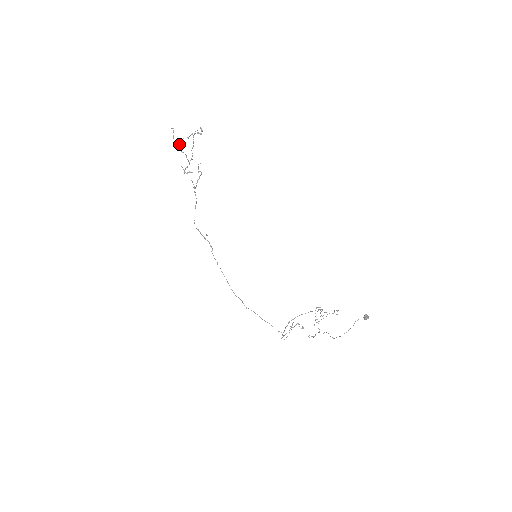
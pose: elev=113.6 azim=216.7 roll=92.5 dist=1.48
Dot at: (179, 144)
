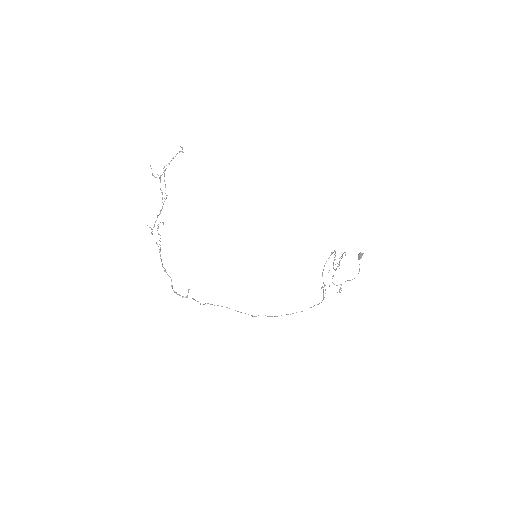
Dot at: (160, 175)
